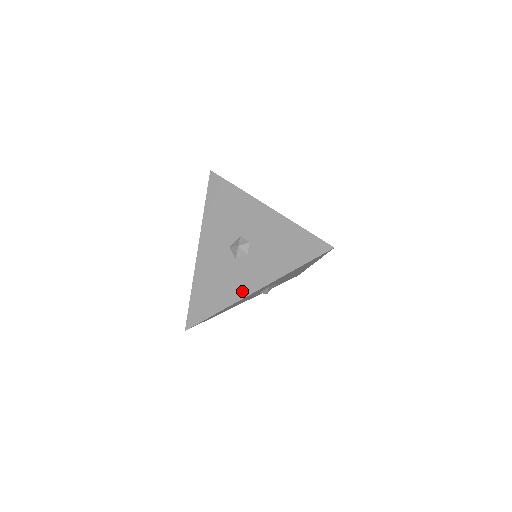
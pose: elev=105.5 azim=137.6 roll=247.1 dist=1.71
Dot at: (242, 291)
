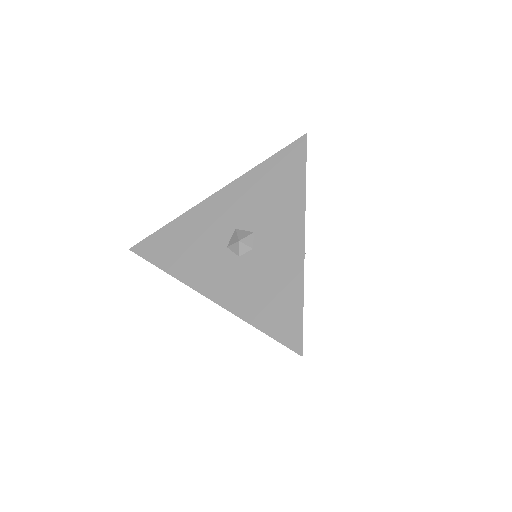
Dot at: (199, 281)
